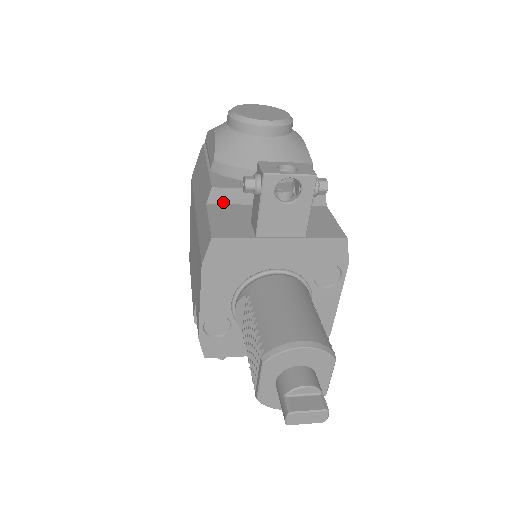
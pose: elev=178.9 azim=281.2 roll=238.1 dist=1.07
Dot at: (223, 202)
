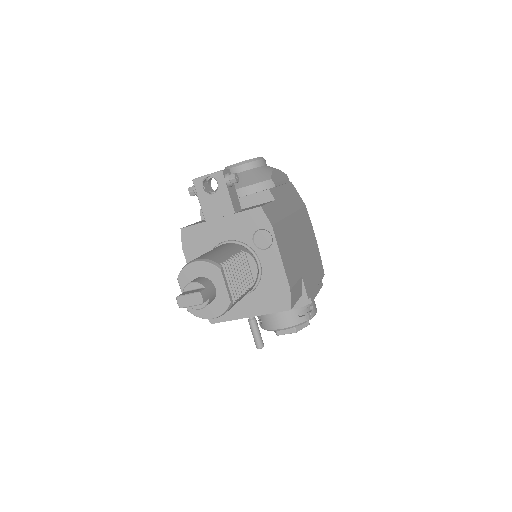
Dot at: occluded
